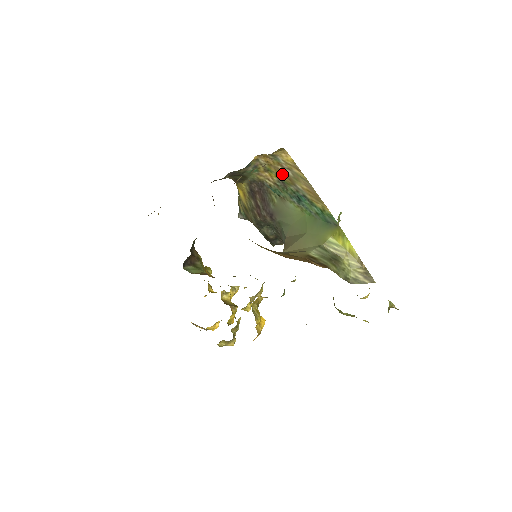
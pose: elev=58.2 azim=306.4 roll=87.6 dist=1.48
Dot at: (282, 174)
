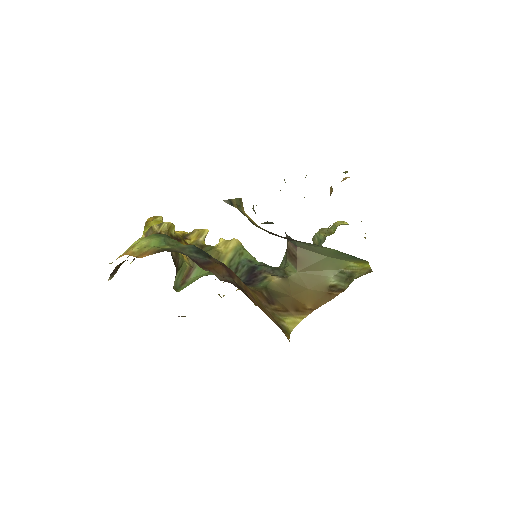
Dot at: occluded
